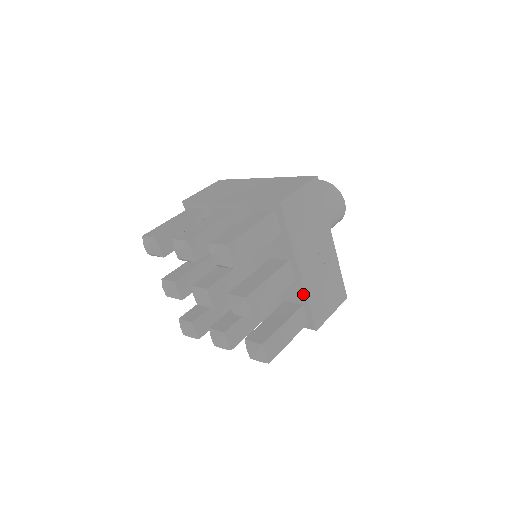
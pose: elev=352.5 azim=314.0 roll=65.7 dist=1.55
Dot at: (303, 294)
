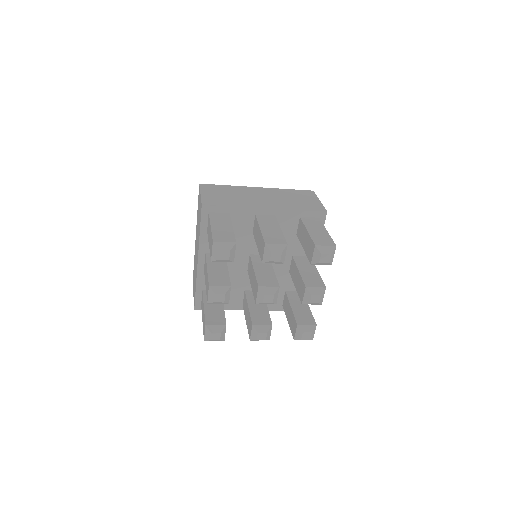
Dot at: occluded
